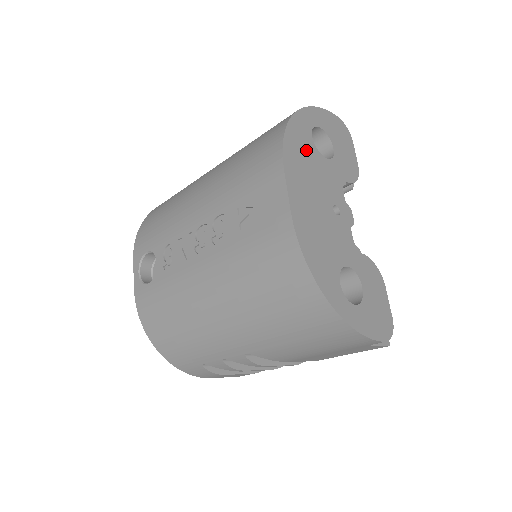
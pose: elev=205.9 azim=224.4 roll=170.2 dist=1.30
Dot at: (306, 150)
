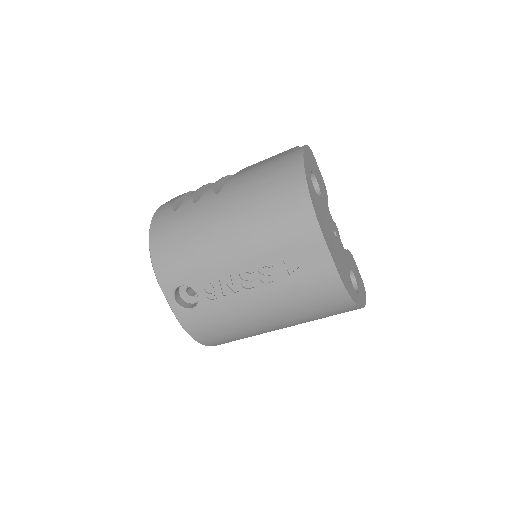
Dot at: (318, 204)
